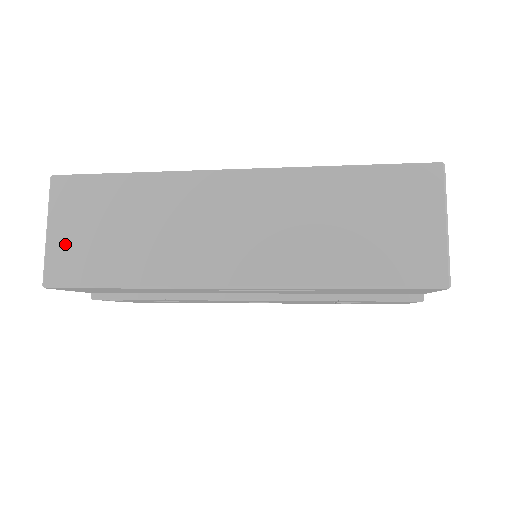
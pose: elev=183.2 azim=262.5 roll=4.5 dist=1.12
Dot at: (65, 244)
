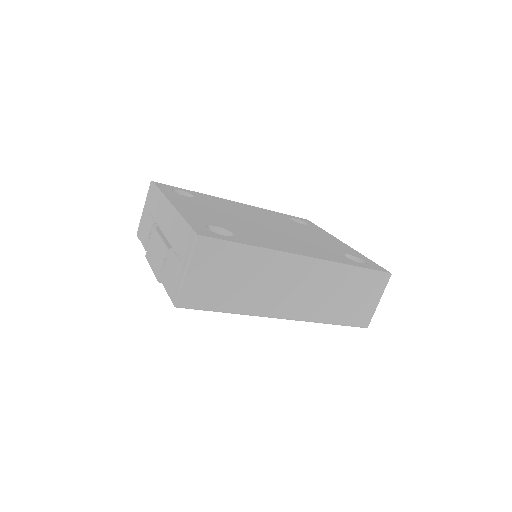
Dot at: (197, 283)
